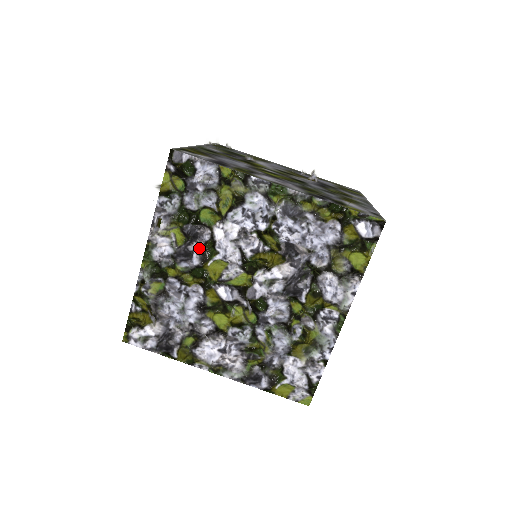
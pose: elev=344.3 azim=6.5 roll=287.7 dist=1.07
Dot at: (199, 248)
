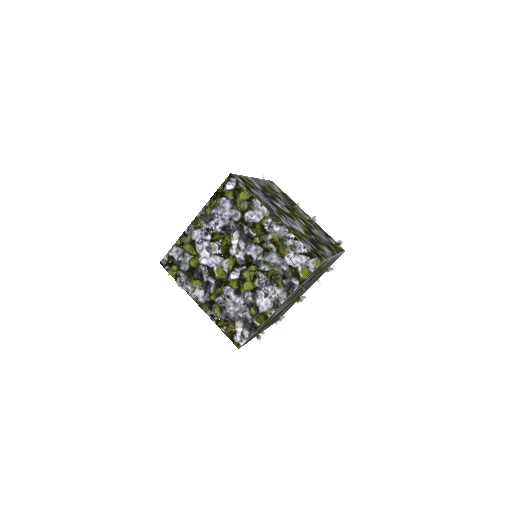
Dot at: occluded
